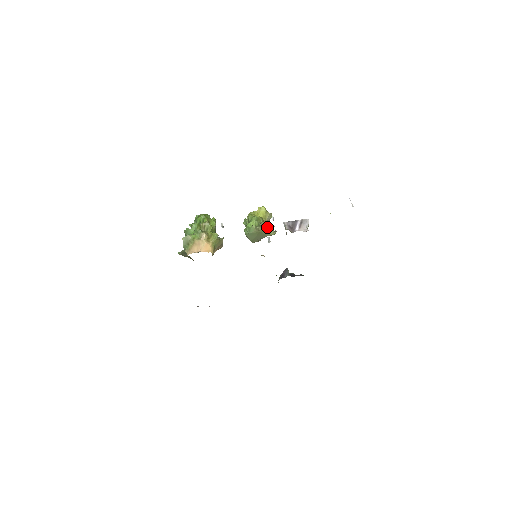
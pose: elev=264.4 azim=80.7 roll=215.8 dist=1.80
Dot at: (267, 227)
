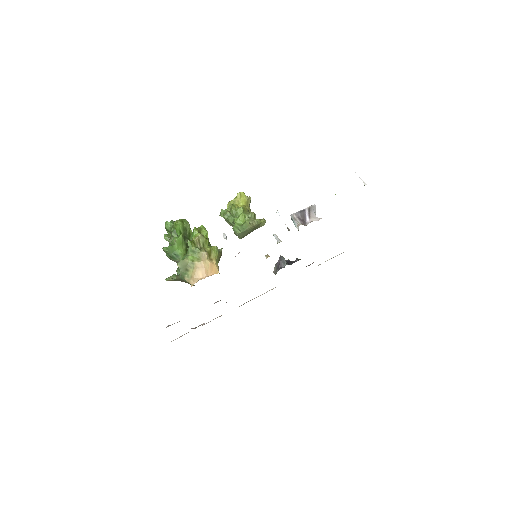
Dot at: (255, 217)
